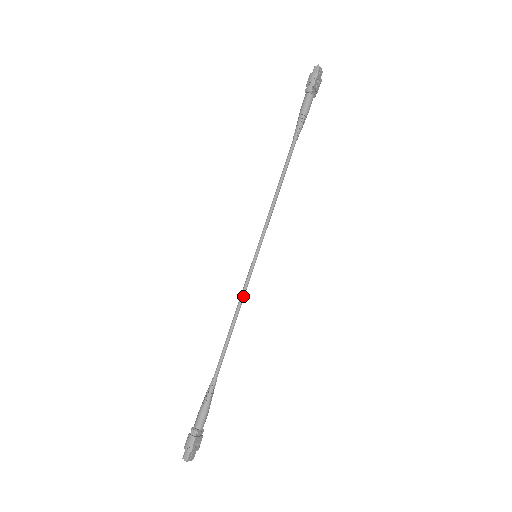
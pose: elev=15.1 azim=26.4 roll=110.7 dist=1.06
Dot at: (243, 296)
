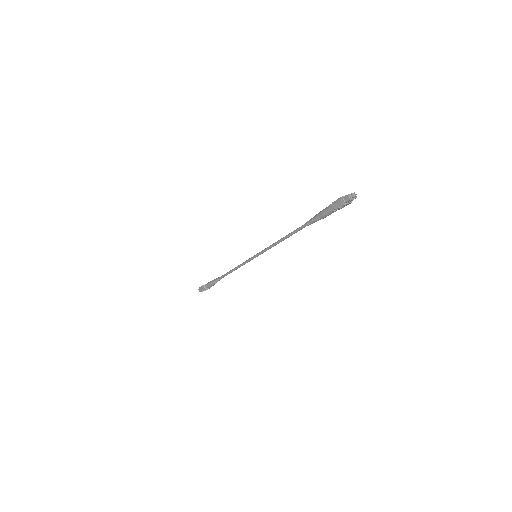
Dot at: (242, 265)
